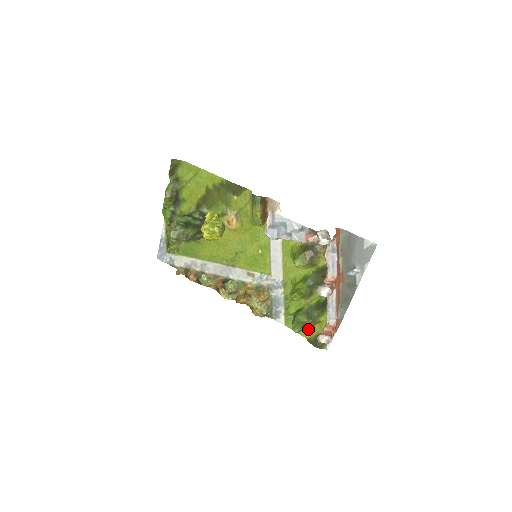
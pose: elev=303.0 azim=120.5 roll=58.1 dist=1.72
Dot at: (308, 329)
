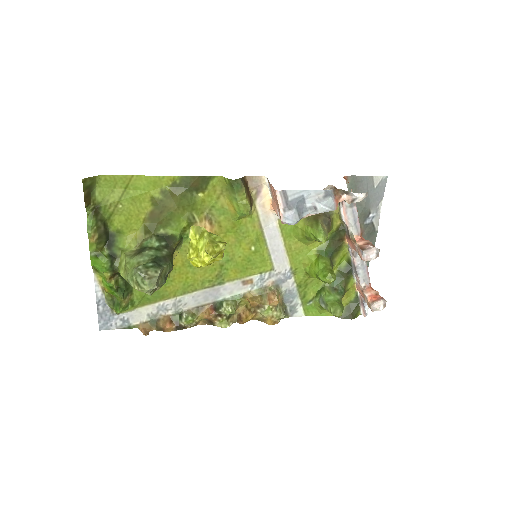
Dot at: occluded
